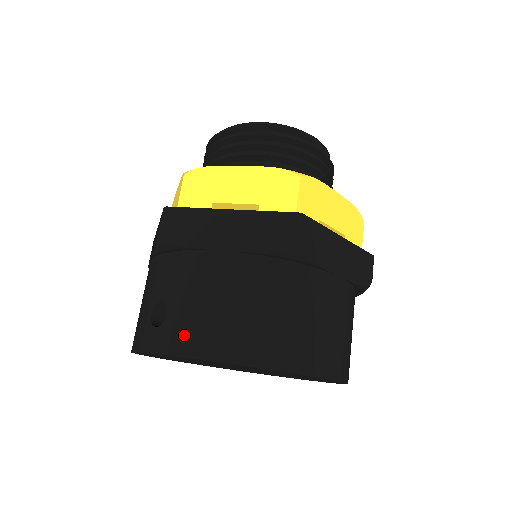
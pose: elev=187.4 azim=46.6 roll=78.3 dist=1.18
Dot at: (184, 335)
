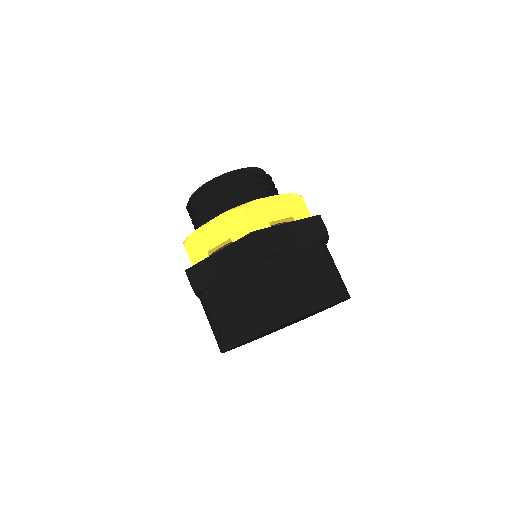
Dot at: (236, 332)
